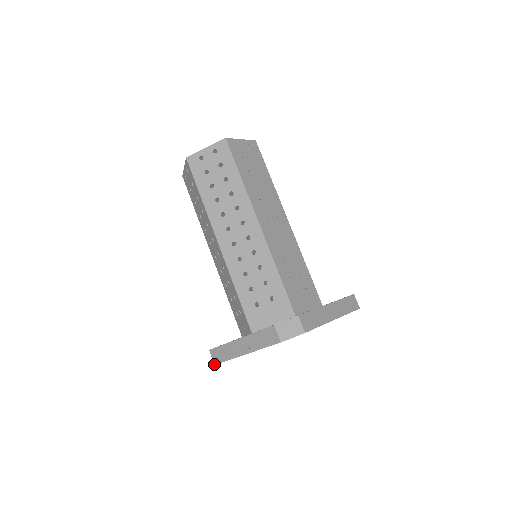
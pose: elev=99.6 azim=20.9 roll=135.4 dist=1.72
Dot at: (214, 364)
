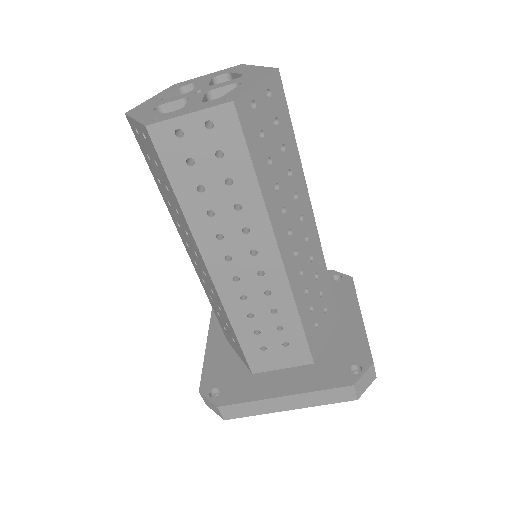
Dot at: occluded
